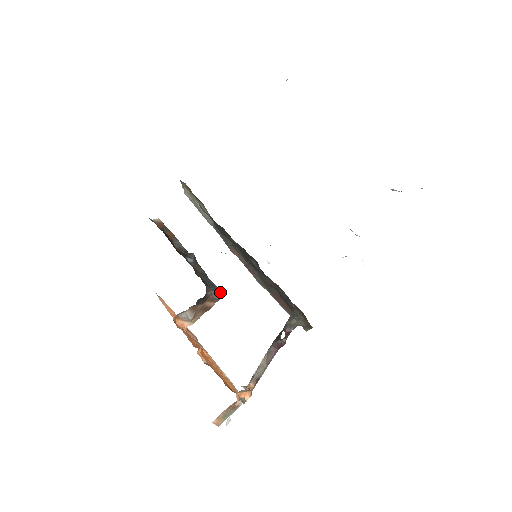
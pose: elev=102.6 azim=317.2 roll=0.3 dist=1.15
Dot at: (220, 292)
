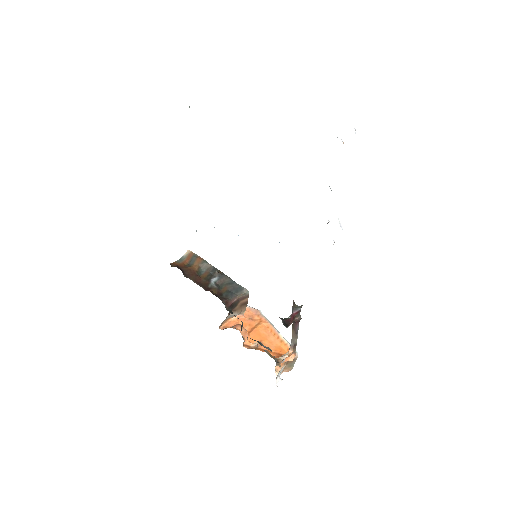
Dot at: (246, 291)
